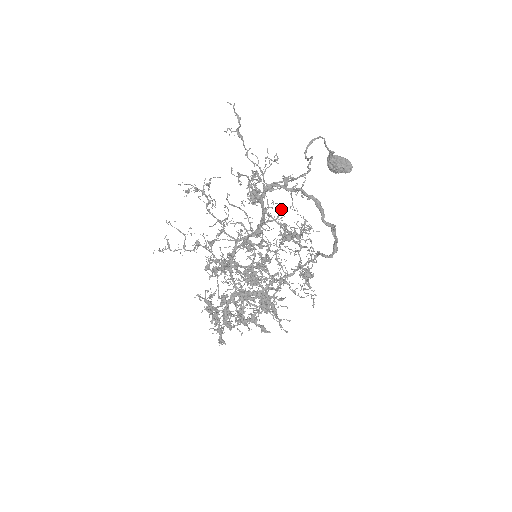
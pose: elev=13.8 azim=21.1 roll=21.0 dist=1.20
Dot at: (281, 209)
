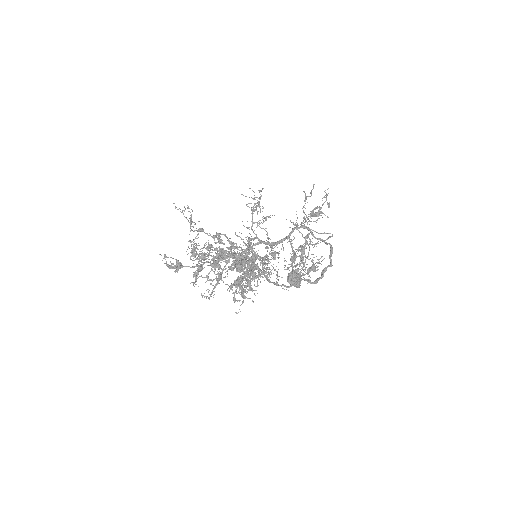
Dot at: occluded
